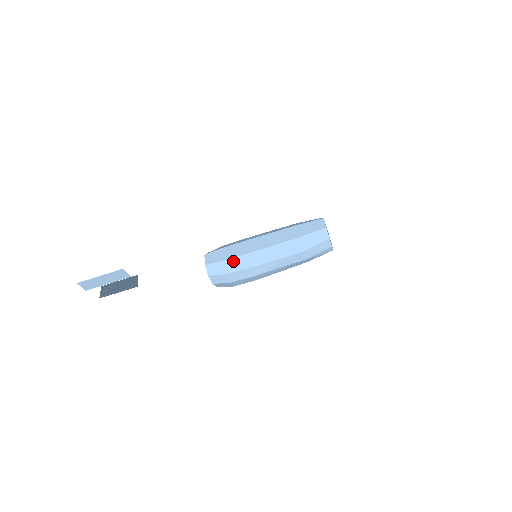
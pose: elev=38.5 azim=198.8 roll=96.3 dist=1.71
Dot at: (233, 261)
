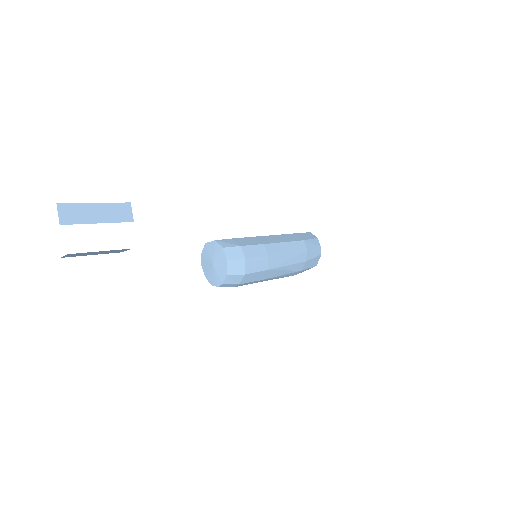
Dot at: (245, 239)
